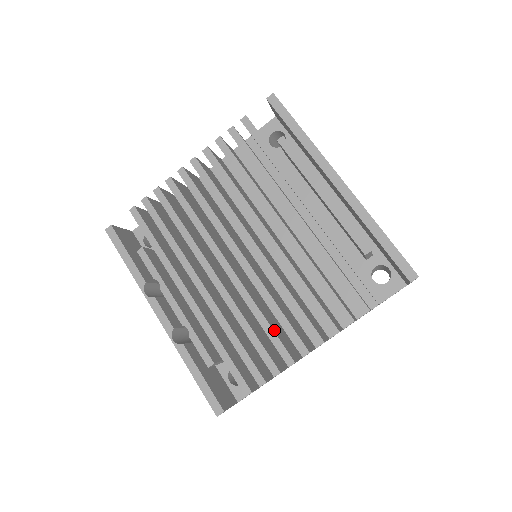
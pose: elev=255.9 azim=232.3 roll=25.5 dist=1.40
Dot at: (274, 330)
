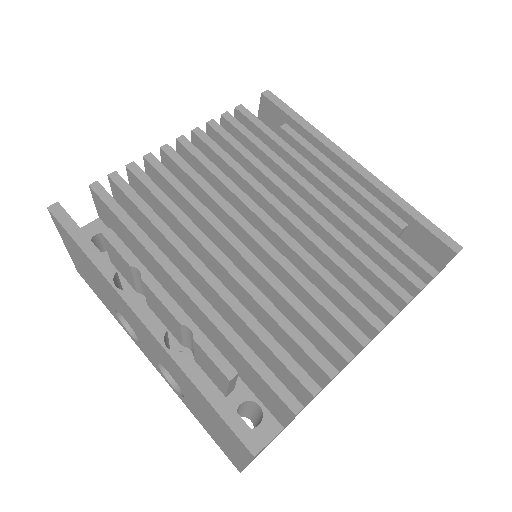
Dot at: (316, 319)
